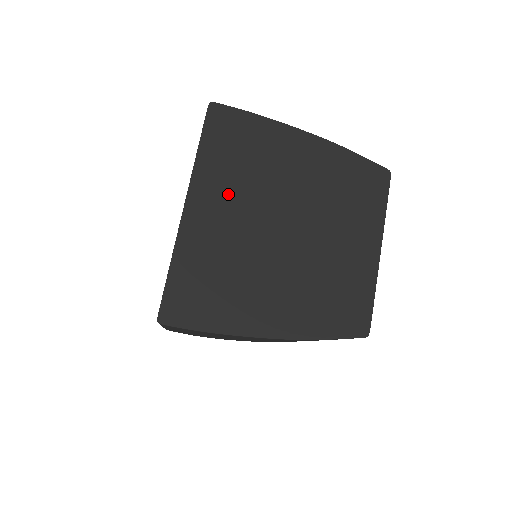
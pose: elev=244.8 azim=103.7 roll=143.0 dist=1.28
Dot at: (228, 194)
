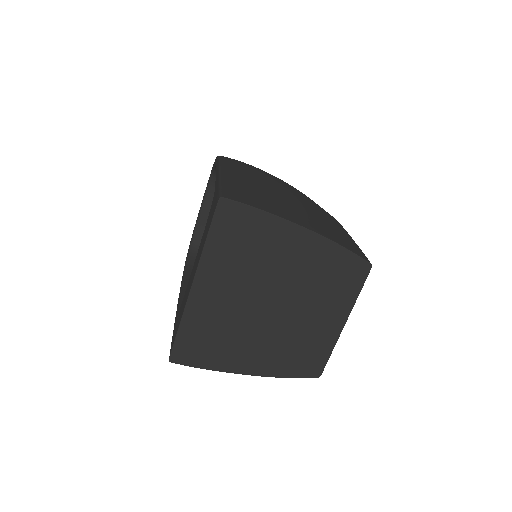
Dot at: (228, 278)
